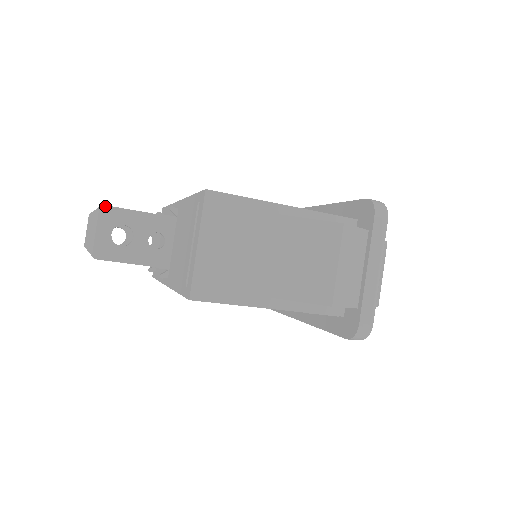
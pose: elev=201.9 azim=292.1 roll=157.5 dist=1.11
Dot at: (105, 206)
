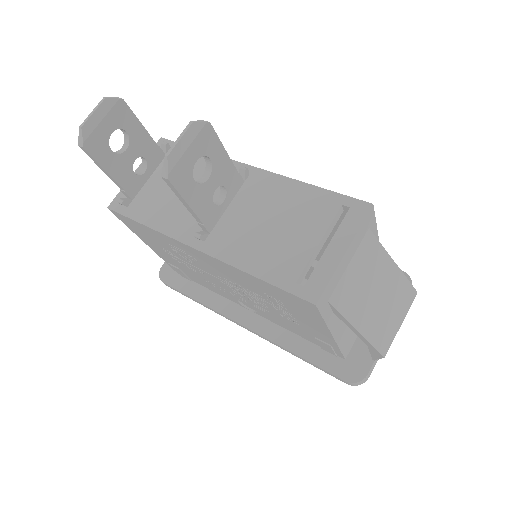
Dot at: (211, 125)
